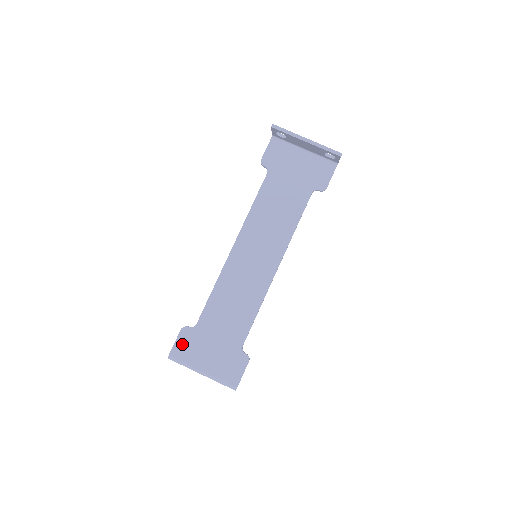
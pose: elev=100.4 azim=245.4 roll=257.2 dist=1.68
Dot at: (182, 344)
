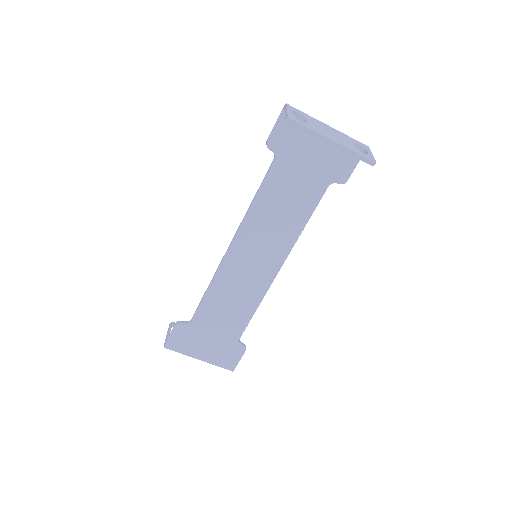
Dot at: (177, 338)
